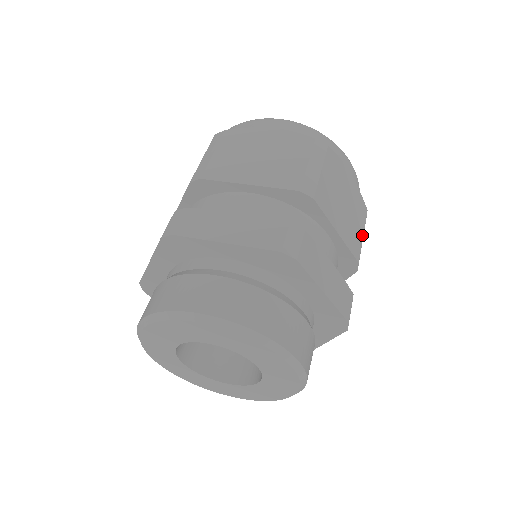
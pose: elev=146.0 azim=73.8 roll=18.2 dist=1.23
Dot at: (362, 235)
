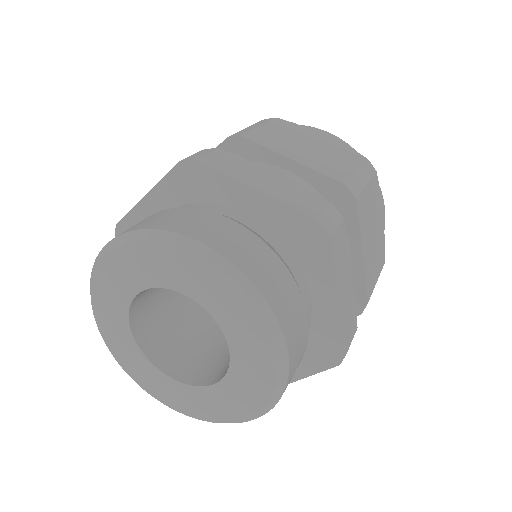
Dot at: (376, 280)
